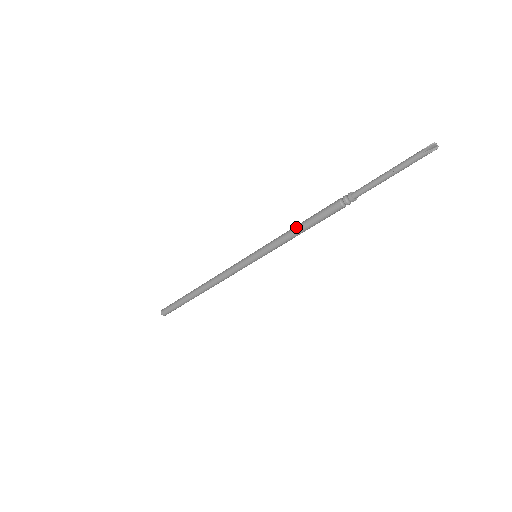
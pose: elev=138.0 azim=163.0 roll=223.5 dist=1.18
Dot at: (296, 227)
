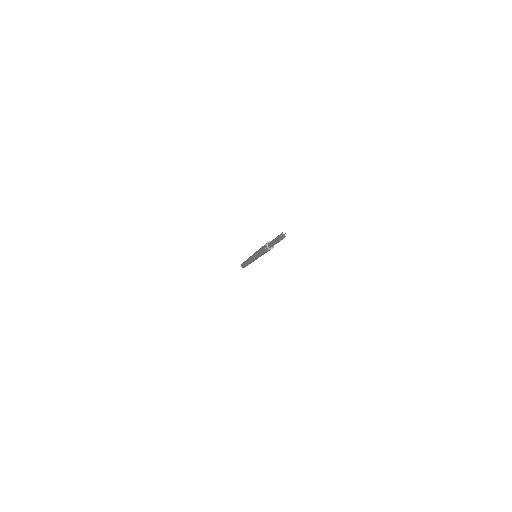
Dot at: (259, 253)
